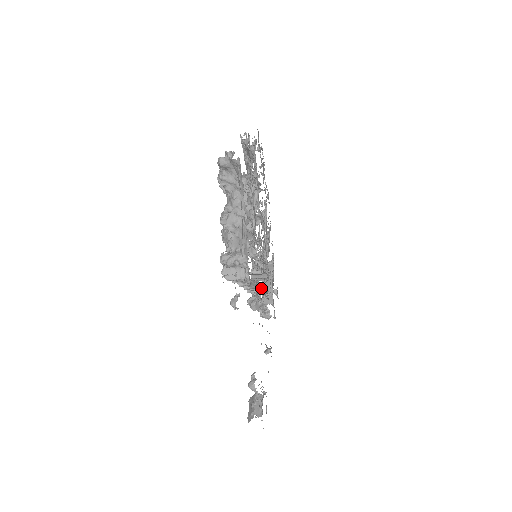
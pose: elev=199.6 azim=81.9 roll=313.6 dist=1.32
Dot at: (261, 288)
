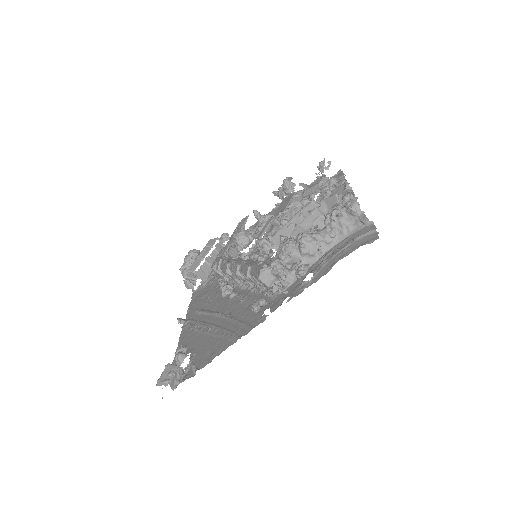
Dot at: (243, 286)
